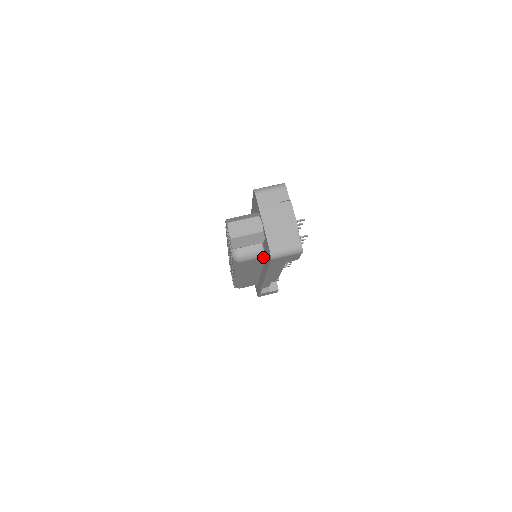
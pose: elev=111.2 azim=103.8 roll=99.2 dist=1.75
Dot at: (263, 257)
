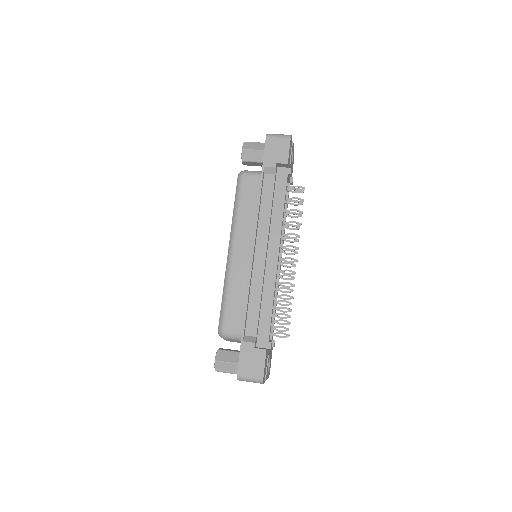
Dot at: occluded
